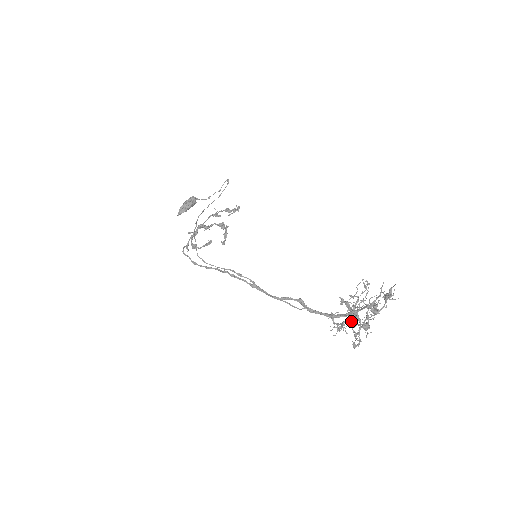
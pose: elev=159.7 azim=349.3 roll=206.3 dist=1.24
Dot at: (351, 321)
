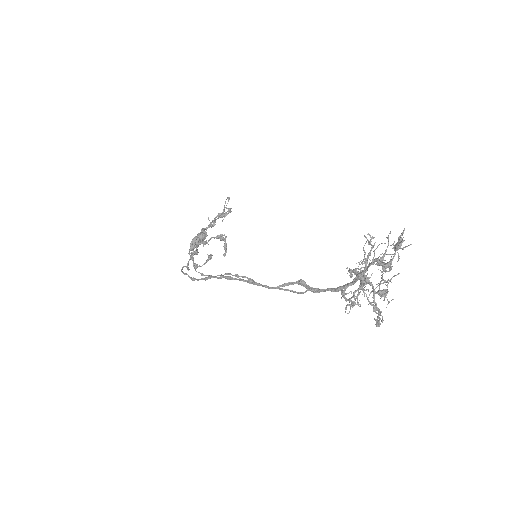
Dot at: (362, 289)
